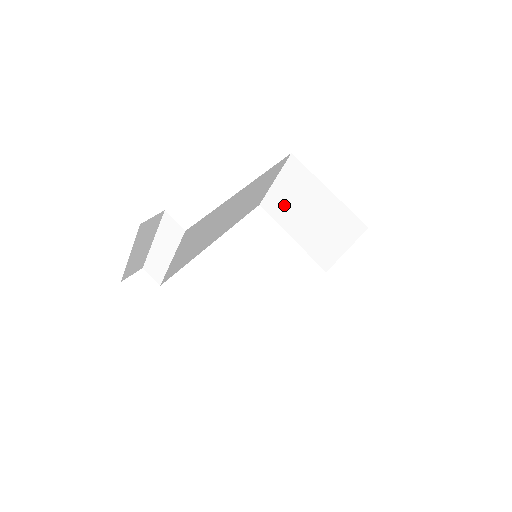
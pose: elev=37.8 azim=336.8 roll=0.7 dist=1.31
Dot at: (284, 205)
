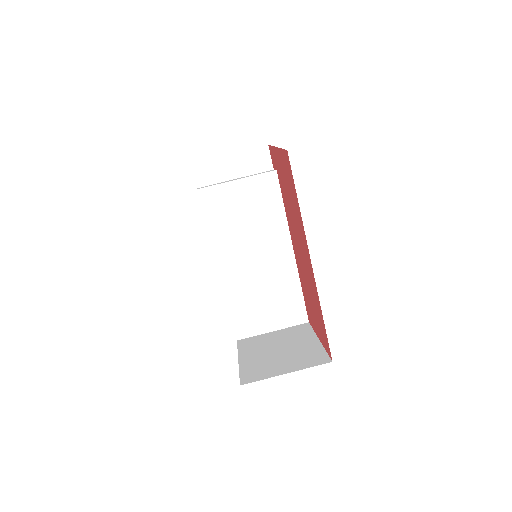
Dot at: (262, 343)
